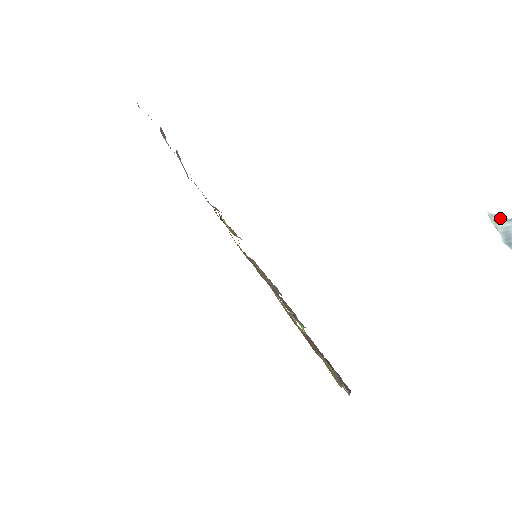
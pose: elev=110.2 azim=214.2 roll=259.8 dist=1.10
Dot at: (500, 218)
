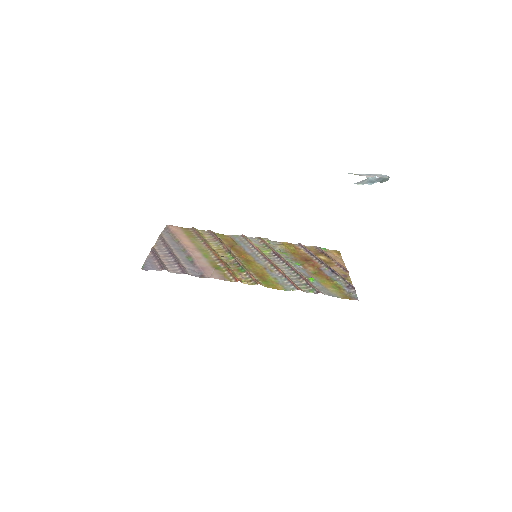
Dot at: (362, 181)
